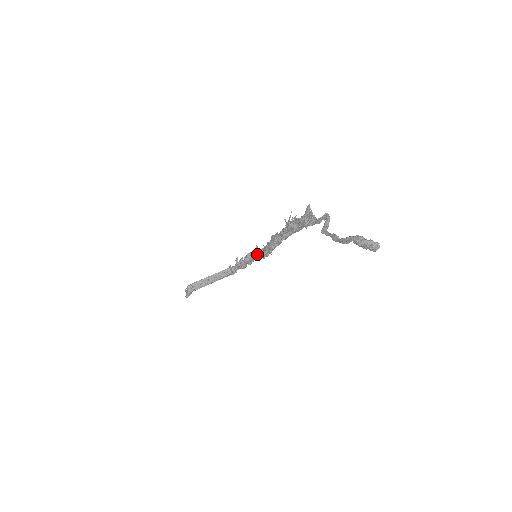
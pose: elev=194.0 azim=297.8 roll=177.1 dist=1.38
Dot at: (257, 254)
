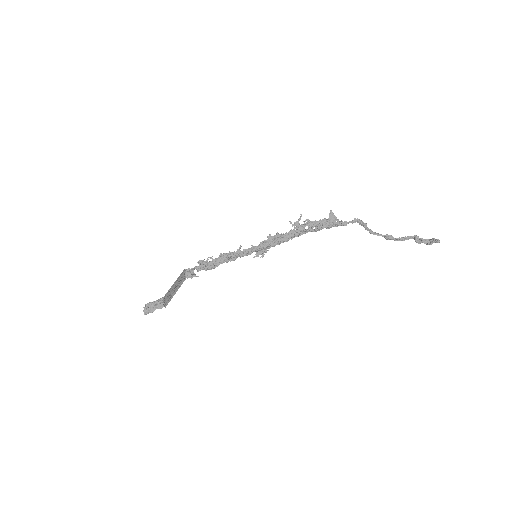
Dot at: (248, 254)
